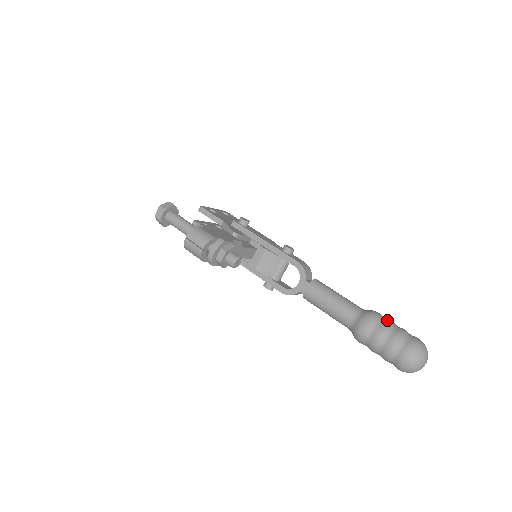
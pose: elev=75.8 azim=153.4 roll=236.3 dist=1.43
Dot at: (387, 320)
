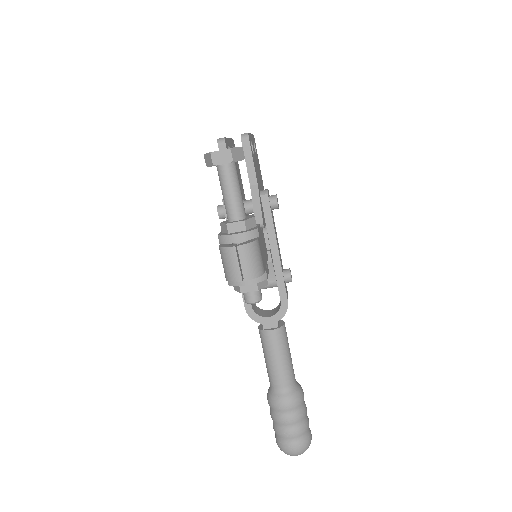
Dot at: (306, 407)
